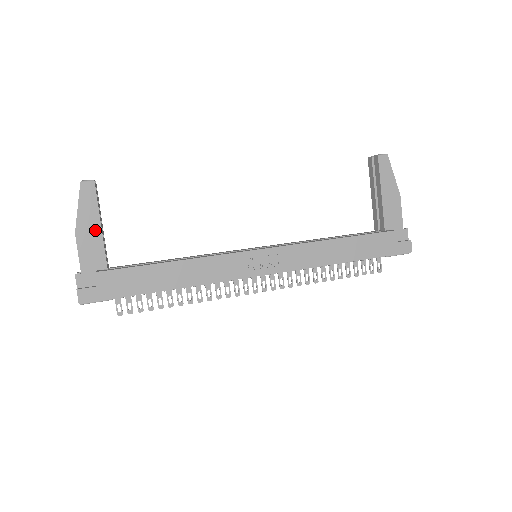
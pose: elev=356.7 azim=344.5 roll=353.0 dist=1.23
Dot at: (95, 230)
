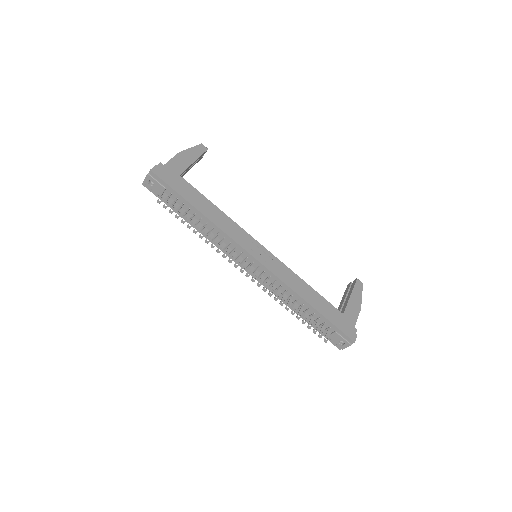
Dot at: (189, 161)
